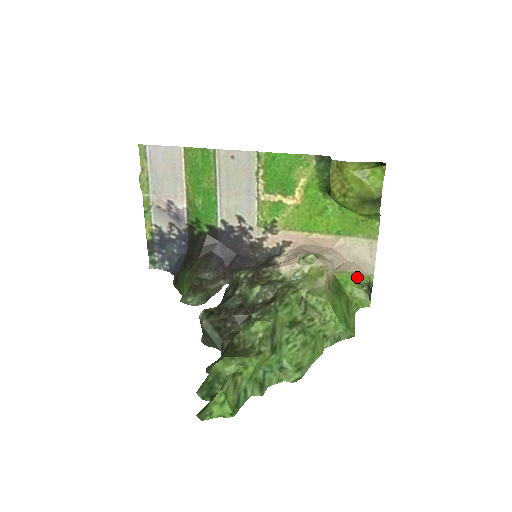
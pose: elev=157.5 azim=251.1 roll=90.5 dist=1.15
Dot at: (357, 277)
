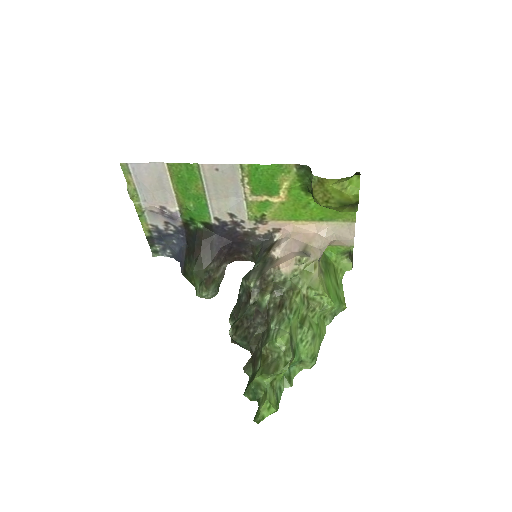
Dot at: (340, 248)
